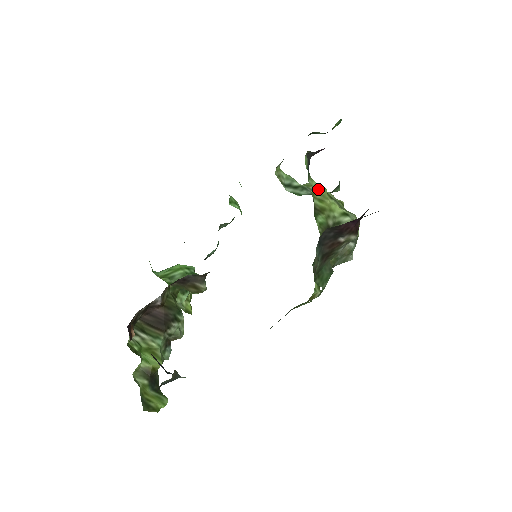
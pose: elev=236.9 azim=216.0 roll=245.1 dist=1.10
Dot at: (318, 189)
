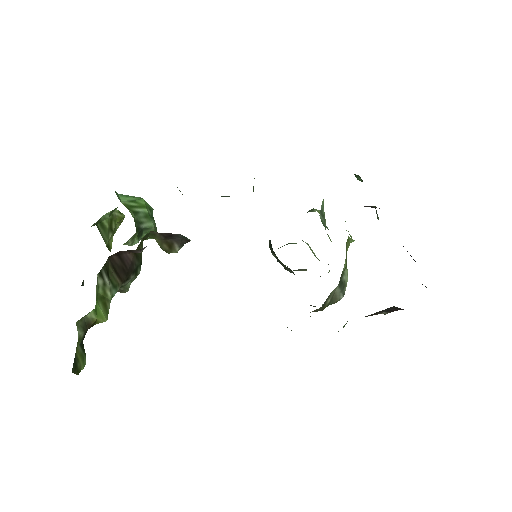
Dot at: (325, 222)
